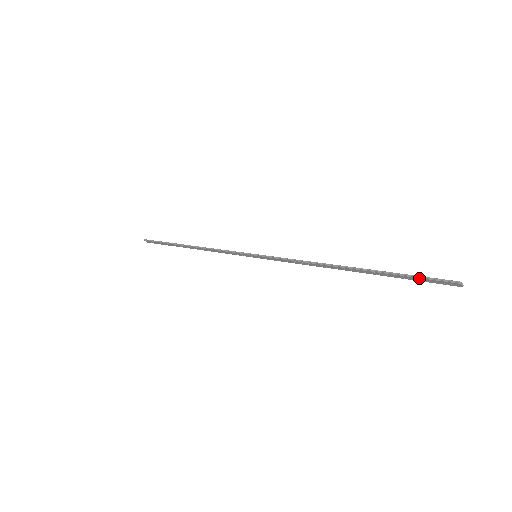
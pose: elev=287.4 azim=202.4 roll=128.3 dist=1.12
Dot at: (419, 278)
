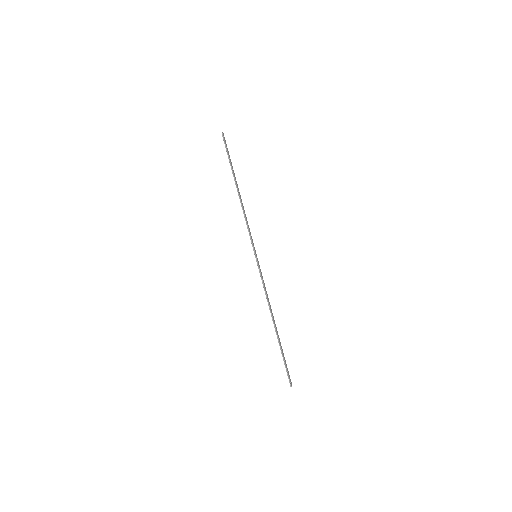
Dot at: (285, 367)
